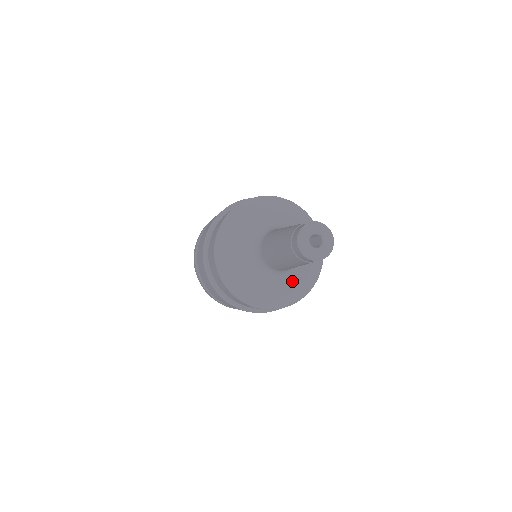
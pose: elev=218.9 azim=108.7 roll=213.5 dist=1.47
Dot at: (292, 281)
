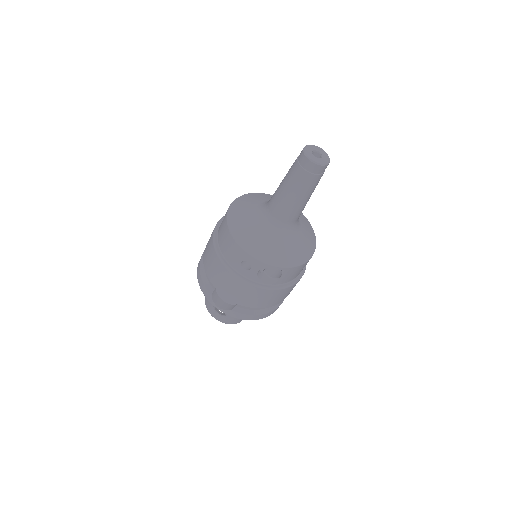
Dot at: (284, 243)
